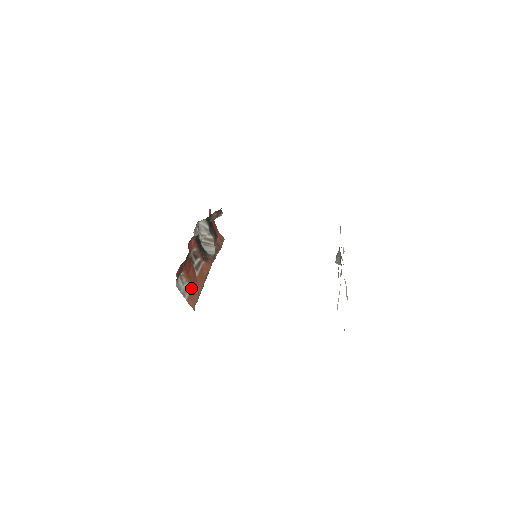
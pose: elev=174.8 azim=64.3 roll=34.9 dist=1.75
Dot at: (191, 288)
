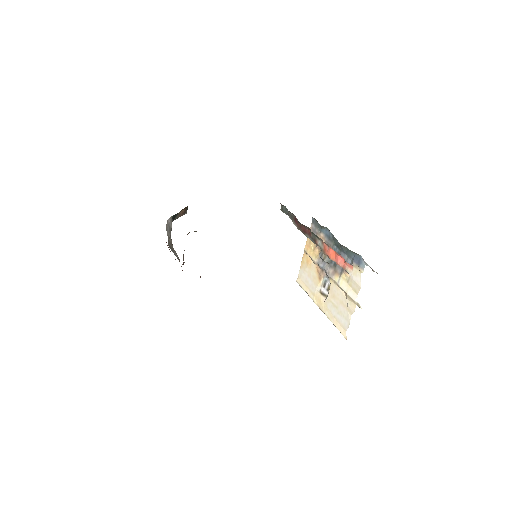
Dot at: occluded
